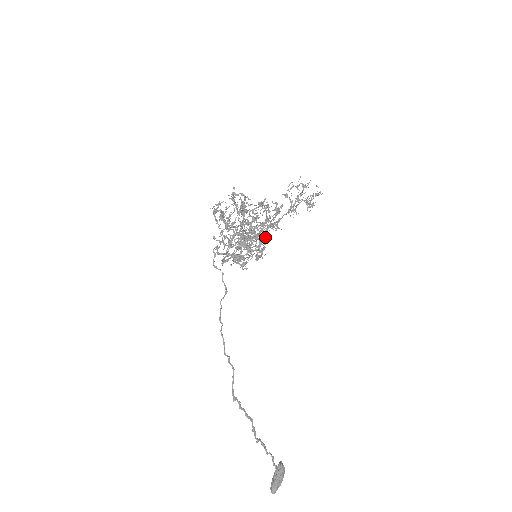
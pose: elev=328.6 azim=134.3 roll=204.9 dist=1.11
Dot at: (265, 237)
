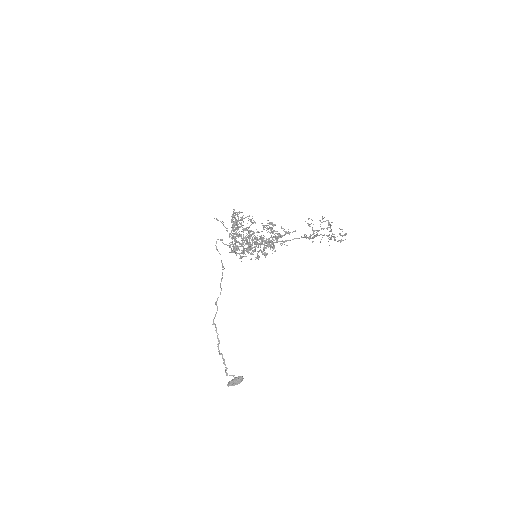
Dot at: occluded
